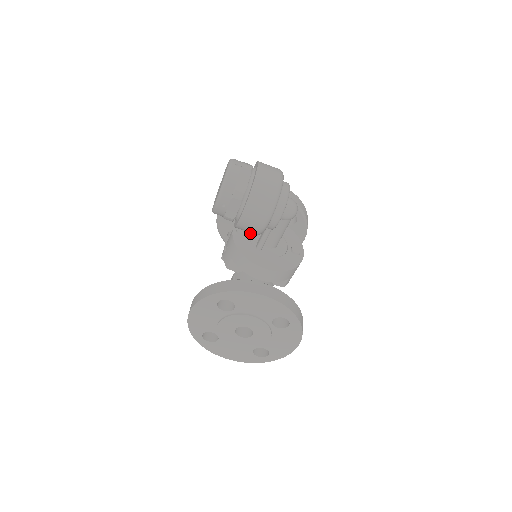
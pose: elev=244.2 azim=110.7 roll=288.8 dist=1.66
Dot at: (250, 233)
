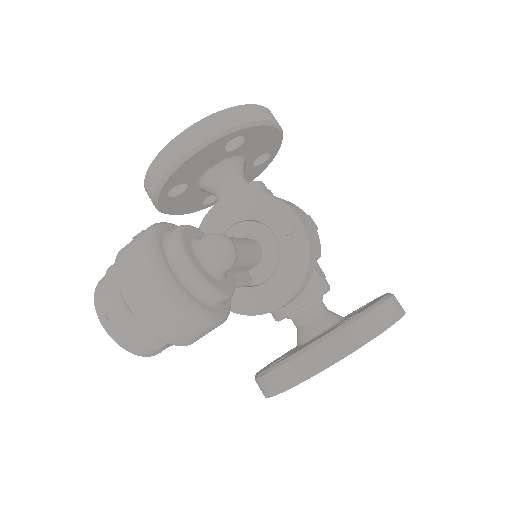
Dot at: occluded
